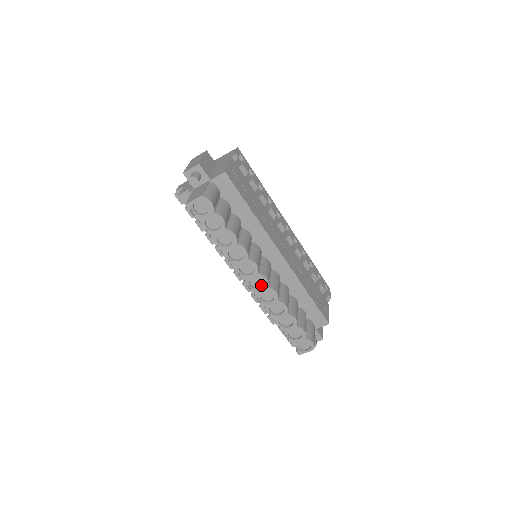
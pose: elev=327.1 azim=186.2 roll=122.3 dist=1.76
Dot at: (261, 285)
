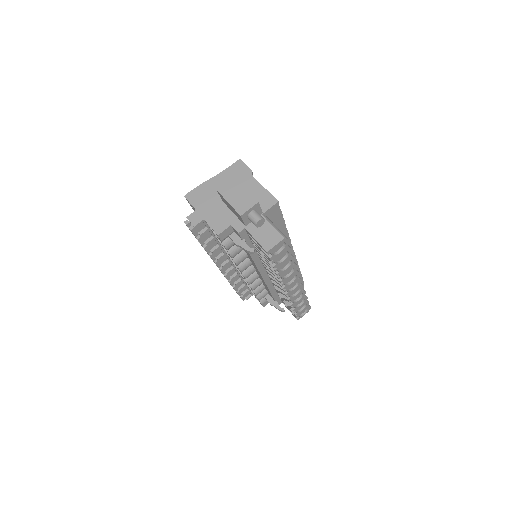
Dot at: (293, 286)
